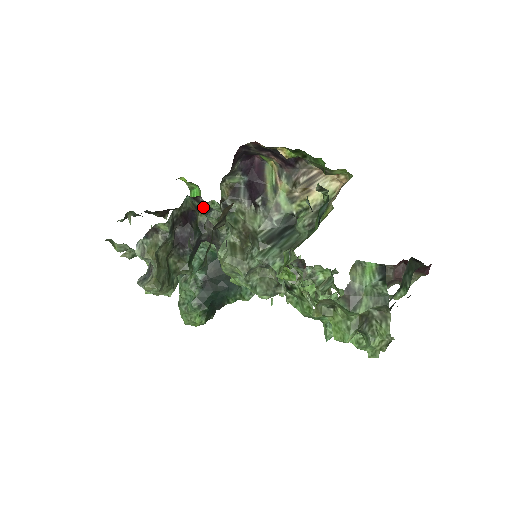
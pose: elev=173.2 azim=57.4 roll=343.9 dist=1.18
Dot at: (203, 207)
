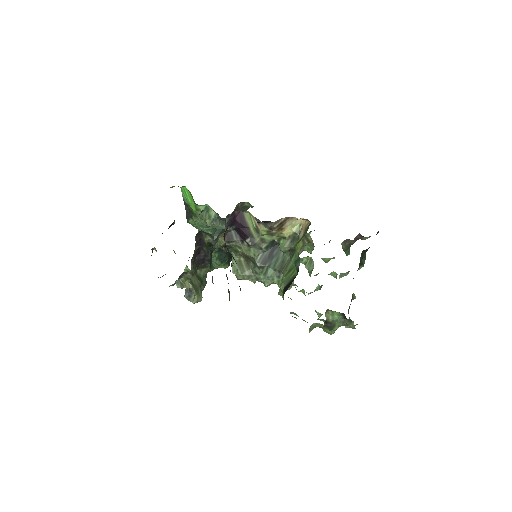
Dot at: occluded
